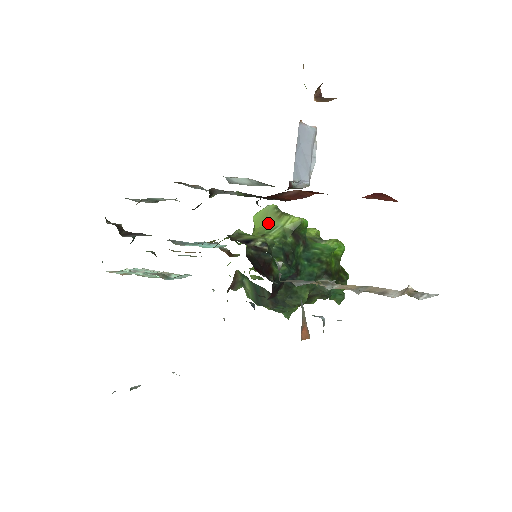
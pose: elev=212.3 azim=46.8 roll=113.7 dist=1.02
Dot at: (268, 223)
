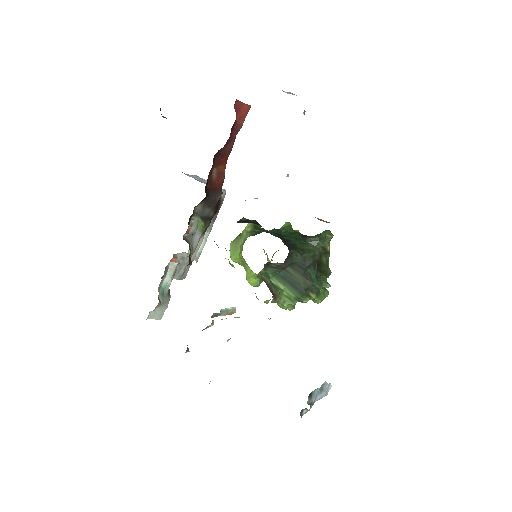
Dot at: (239, 244)
